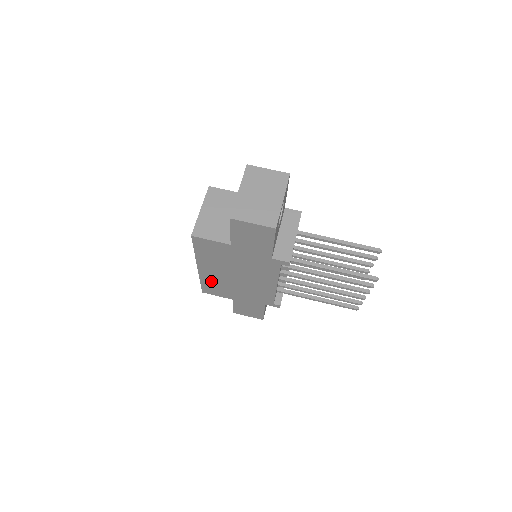
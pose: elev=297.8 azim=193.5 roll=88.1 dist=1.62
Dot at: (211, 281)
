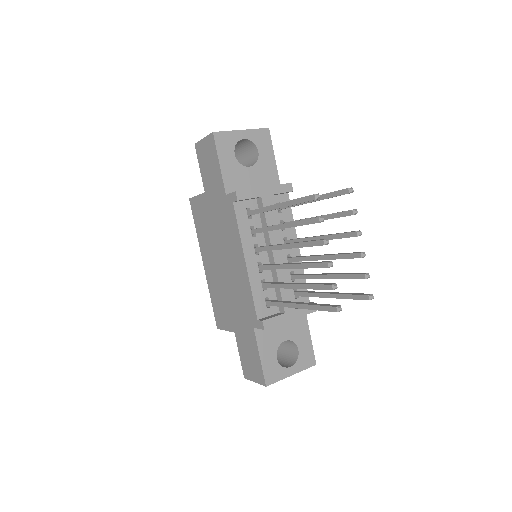
Dot at: (215, 291)
